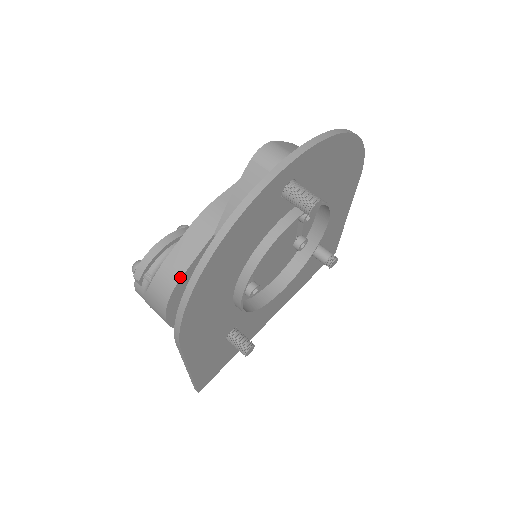
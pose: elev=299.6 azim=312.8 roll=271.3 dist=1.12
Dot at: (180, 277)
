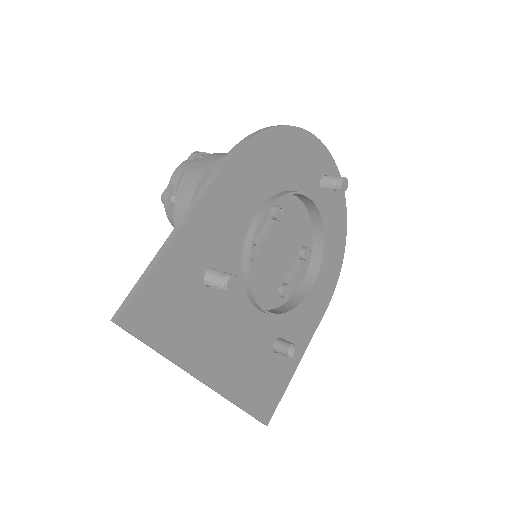
Dot at: occluded
